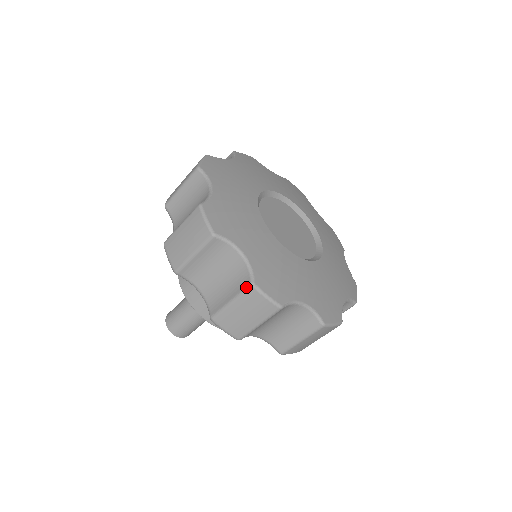
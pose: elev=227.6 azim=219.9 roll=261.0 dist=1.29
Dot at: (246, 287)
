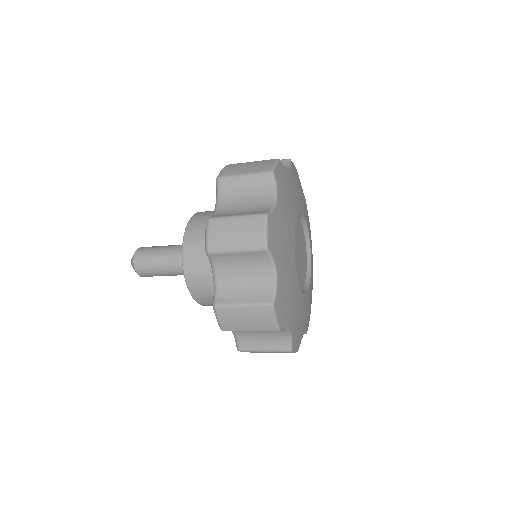
Dot at: (265, 303)
